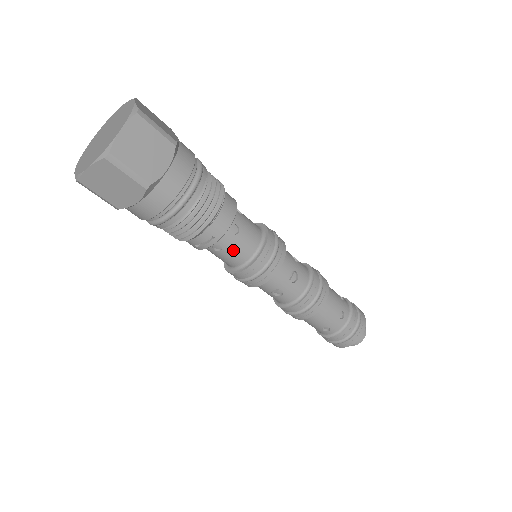
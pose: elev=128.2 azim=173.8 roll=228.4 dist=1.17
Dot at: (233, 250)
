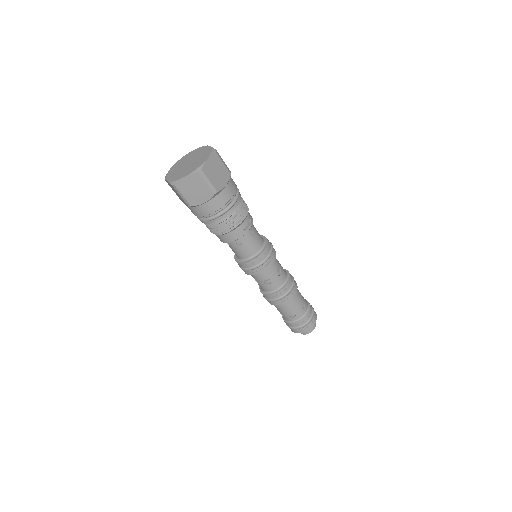
Dot at: (257, 234)
